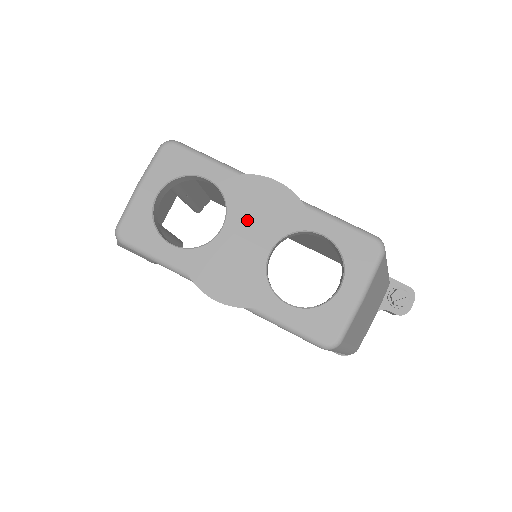
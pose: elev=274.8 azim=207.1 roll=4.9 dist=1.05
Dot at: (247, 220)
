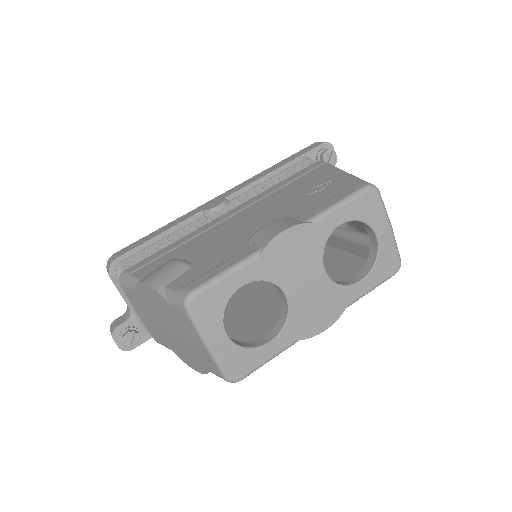
Dot at: (294, 274)
